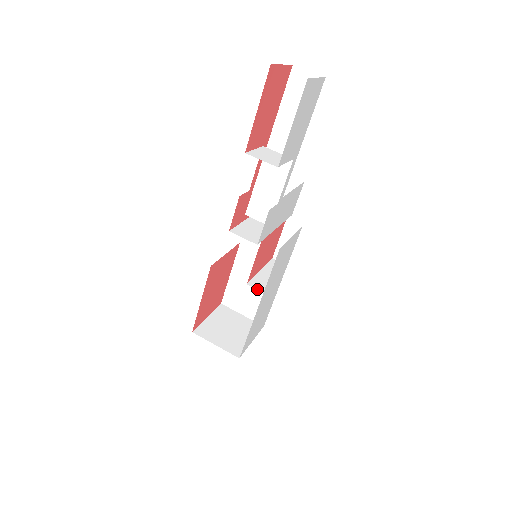
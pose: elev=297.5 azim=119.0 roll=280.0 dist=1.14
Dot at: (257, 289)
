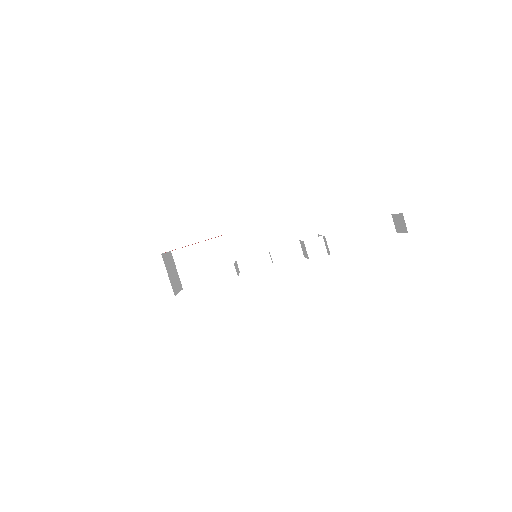
Dot at: occluded
